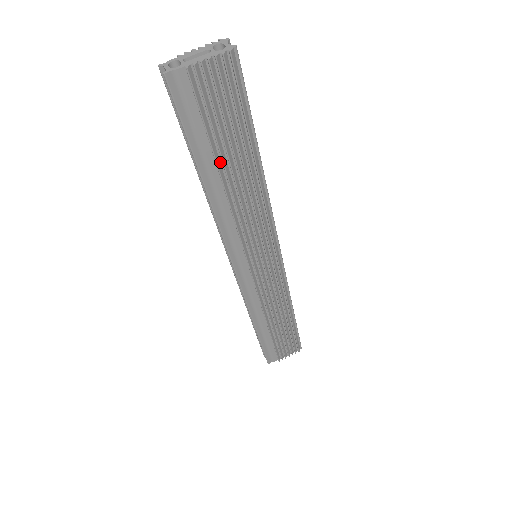
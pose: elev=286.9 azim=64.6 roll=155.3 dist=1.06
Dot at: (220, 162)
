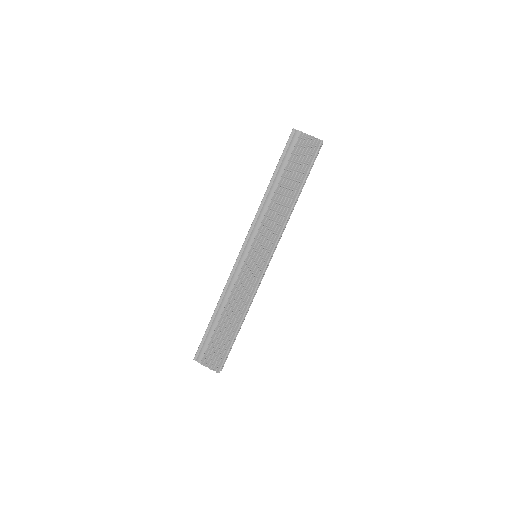
Dot at: (283, 180)
